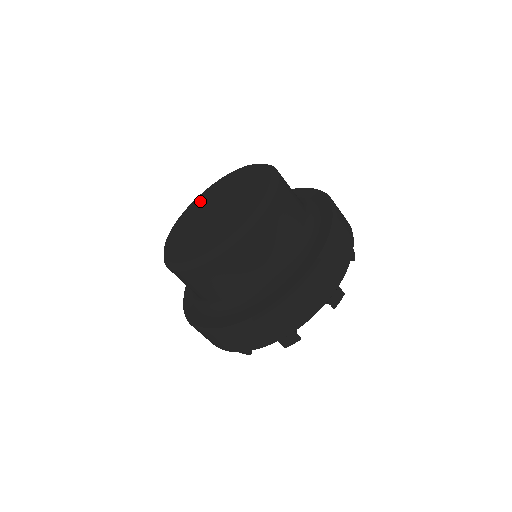
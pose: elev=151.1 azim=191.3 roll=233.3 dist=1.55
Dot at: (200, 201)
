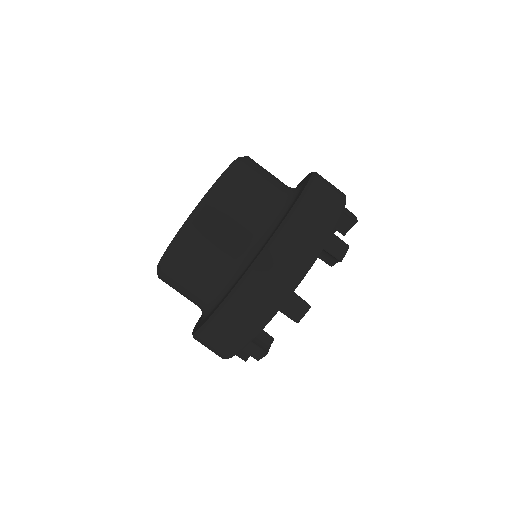
Dot at: occluded
